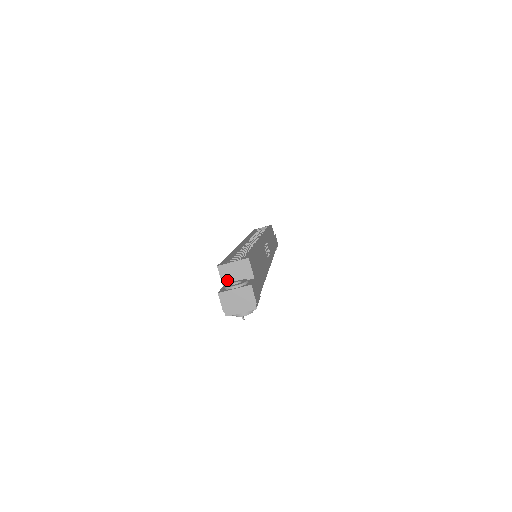
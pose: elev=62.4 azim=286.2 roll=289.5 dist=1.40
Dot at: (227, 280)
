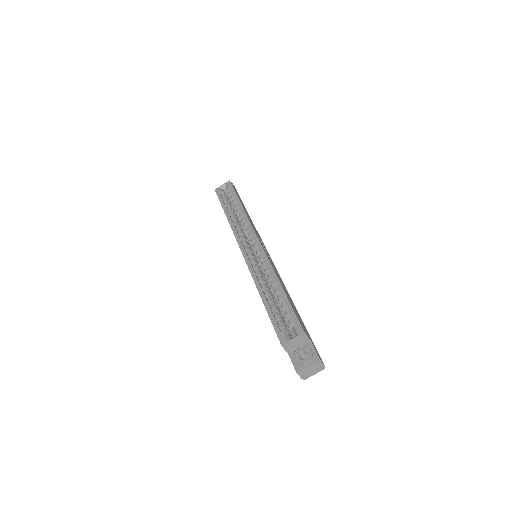
Dot at: (291, 350)
